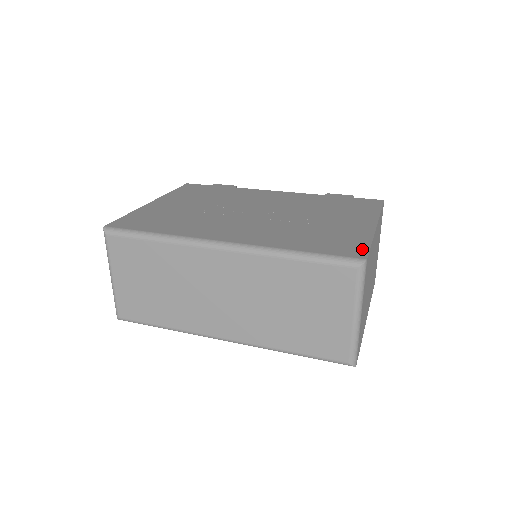
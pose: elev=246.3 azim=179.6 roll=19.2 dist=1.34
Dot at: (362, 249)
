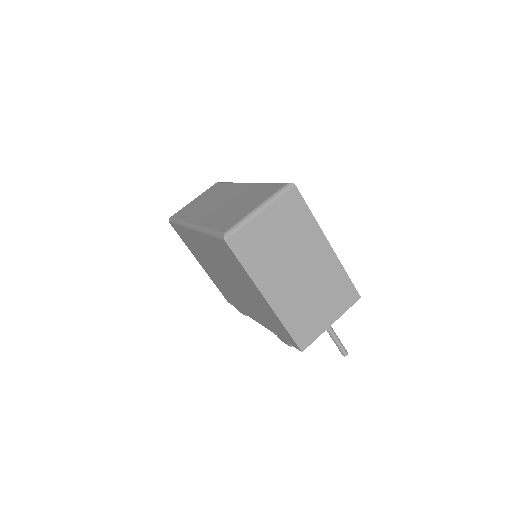
Dot at: (301, 198)
